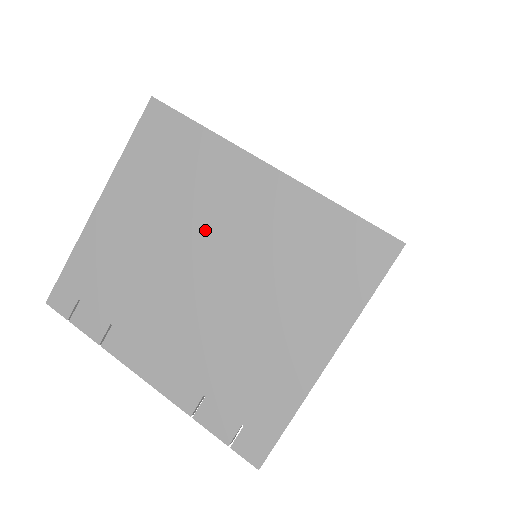
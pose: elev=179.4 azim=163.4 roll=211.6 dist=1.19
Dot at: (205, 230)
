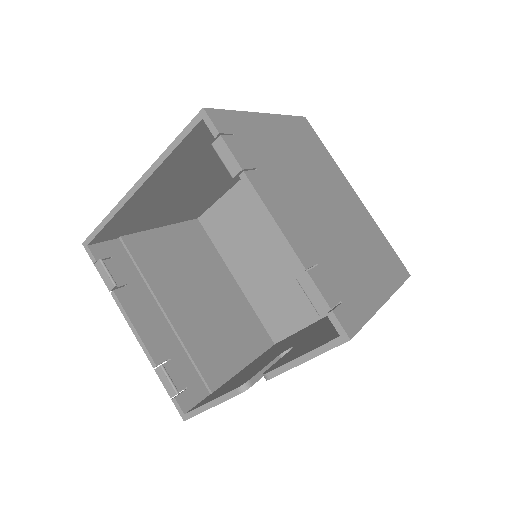
Dot at: (326, 187)
